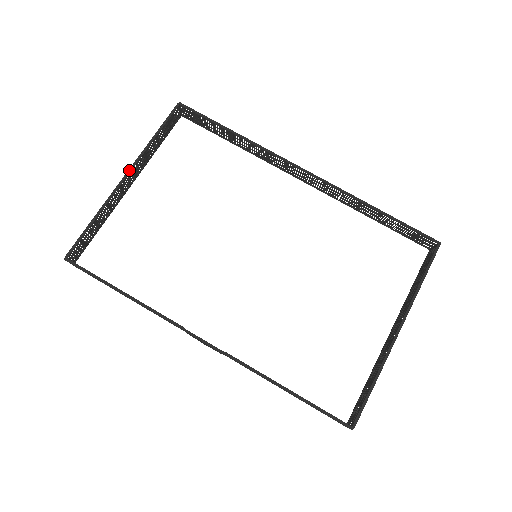
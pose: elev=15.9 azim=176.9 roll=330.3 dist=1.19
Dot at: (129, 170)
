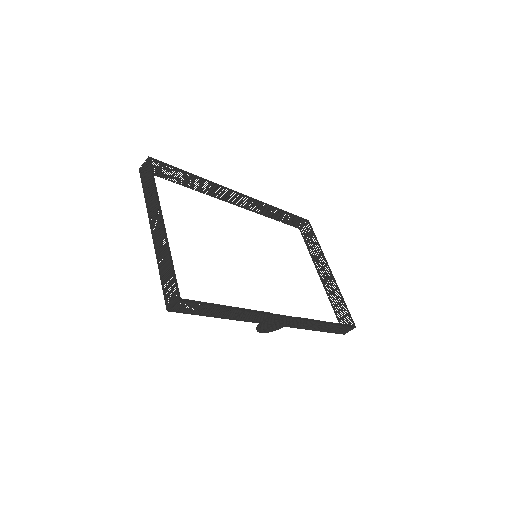
Dot at: (161, 215)
